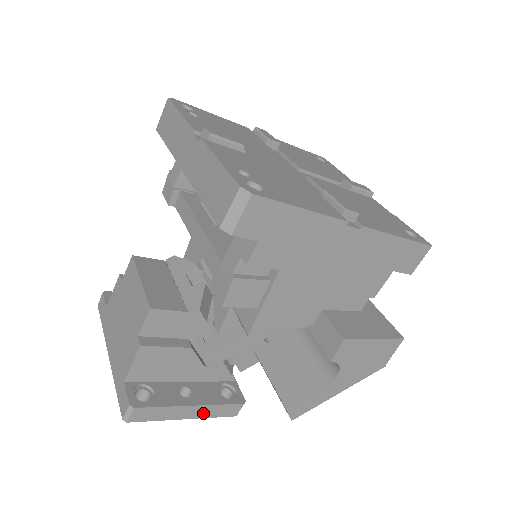
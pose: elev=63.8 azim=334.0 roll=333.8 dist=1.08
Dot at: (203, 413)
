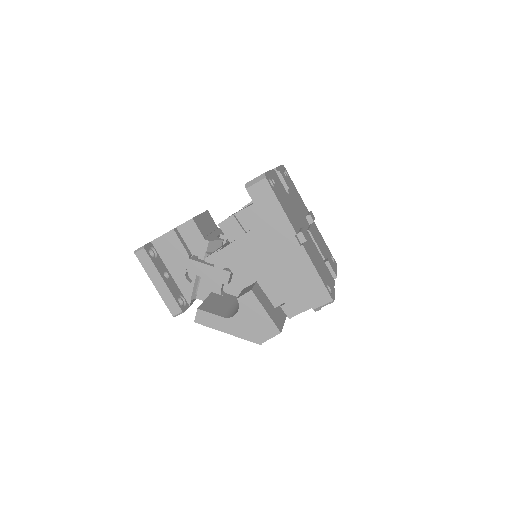
Dot at: (163, 292)
